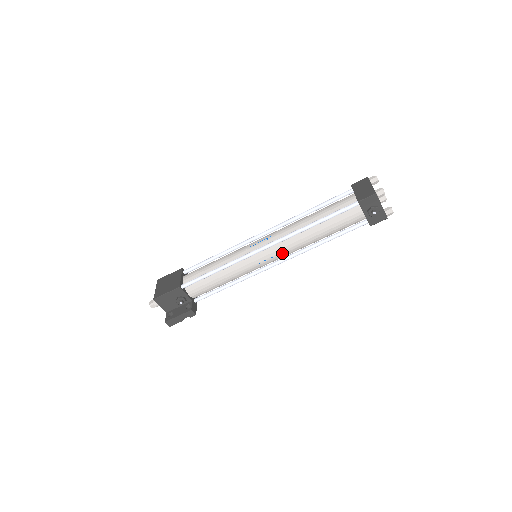
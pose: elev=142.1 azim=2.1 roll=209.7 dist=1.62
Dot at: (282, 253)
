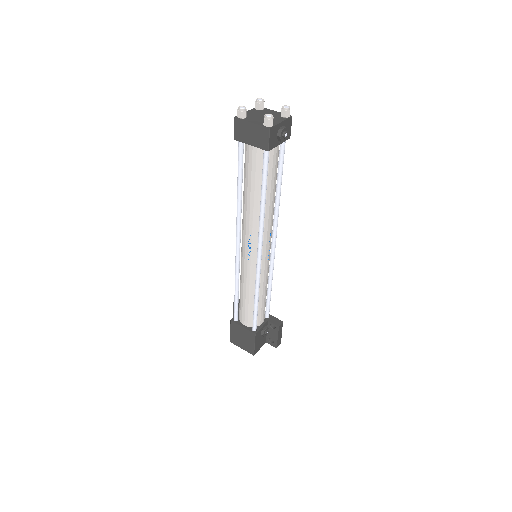
Dot at: (270, 235)
